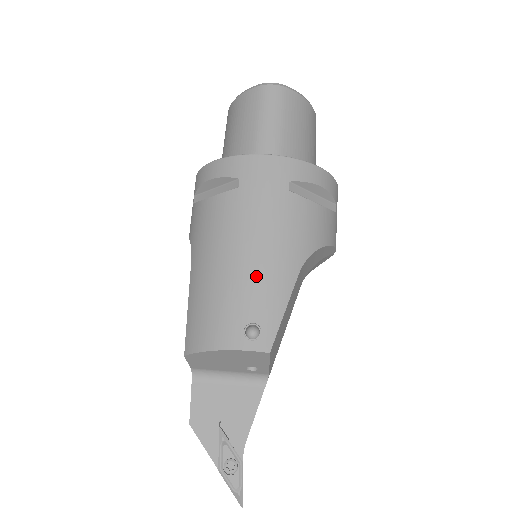
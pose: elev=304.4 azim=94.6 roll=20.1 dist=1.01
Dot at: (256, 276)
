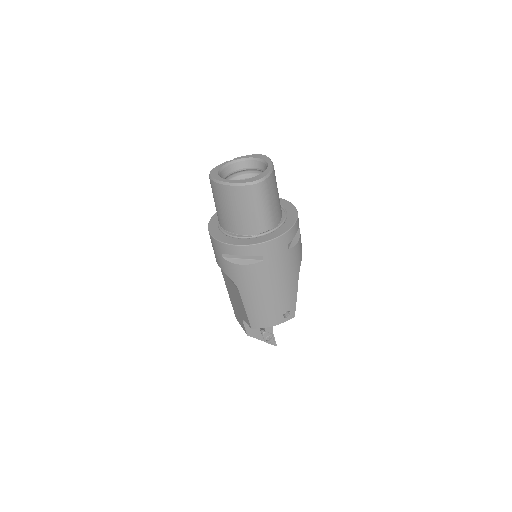
Dot at: (283, 295)
